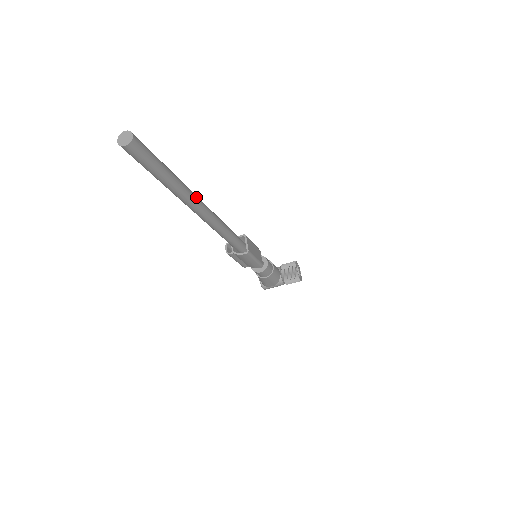
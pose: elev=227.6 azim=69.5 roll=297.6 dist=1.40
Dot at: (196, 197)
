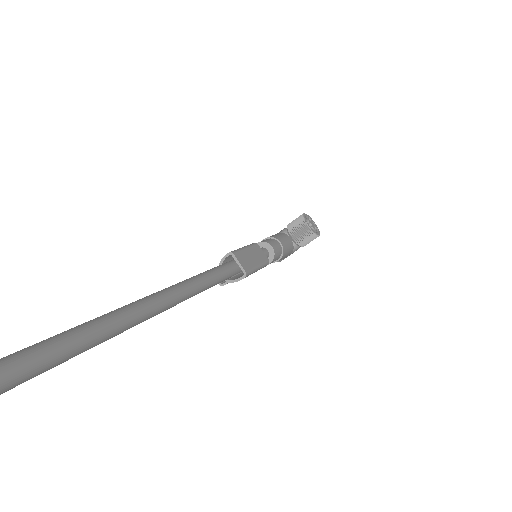
Dot at: (140, 308)
